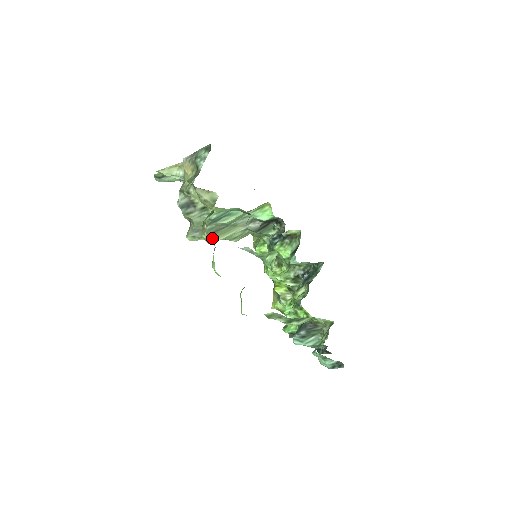
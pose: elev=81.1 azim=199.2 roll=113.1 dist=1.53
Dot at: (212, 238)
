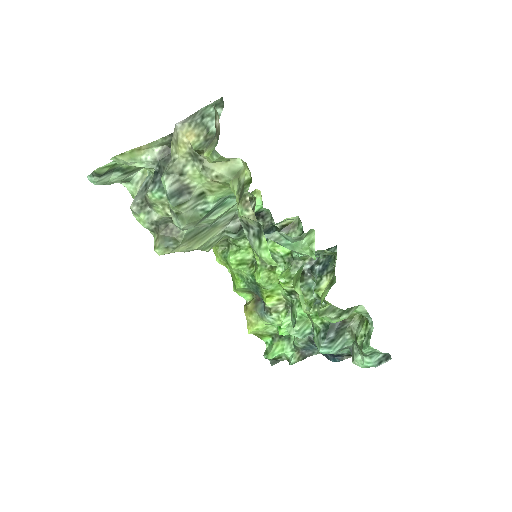
Dot at: (188, 247)
